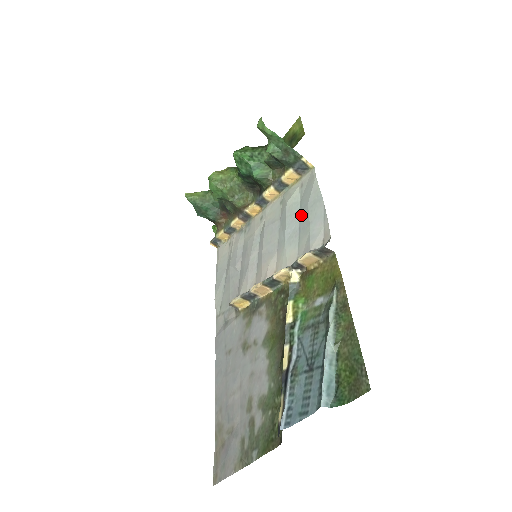
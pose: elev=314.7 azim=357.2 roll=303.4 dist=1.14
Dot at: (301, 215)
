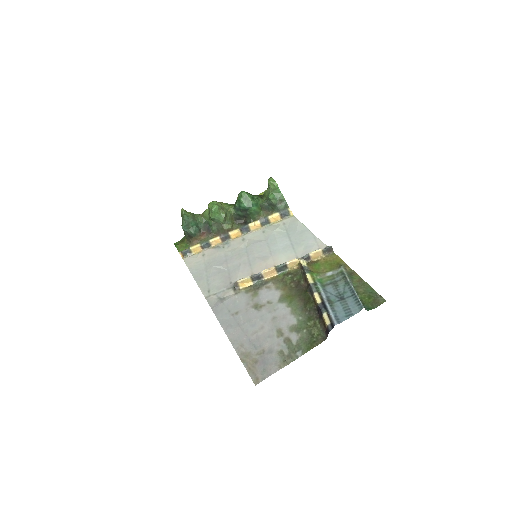
Dot at: (291, 237)
